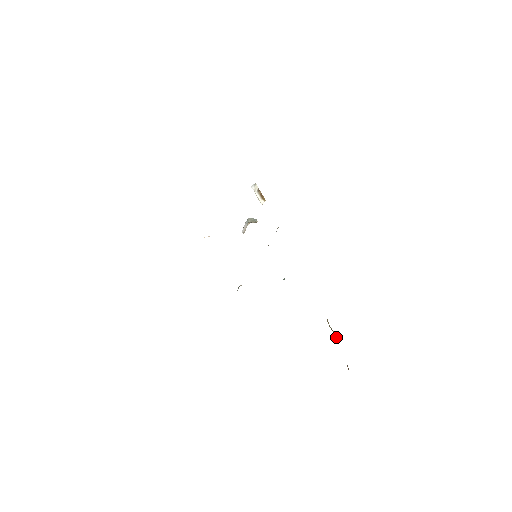
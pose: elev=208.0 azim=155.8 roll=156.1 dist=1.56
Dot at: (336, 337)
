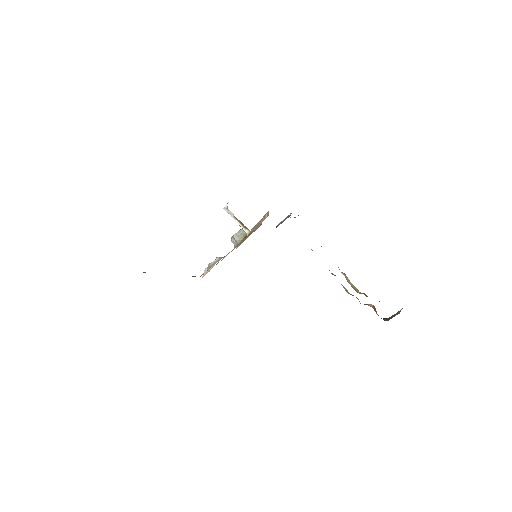
Dot at: (359, 292)
